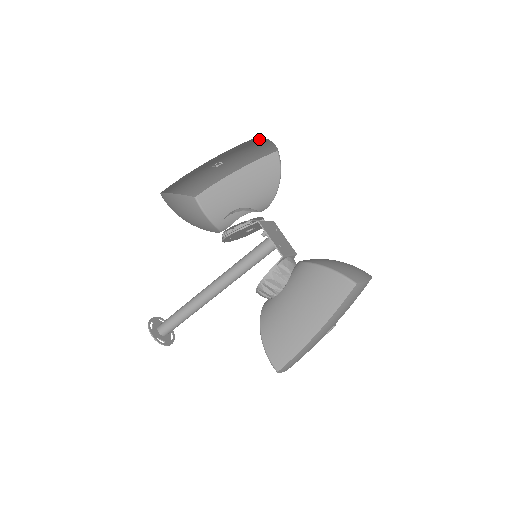
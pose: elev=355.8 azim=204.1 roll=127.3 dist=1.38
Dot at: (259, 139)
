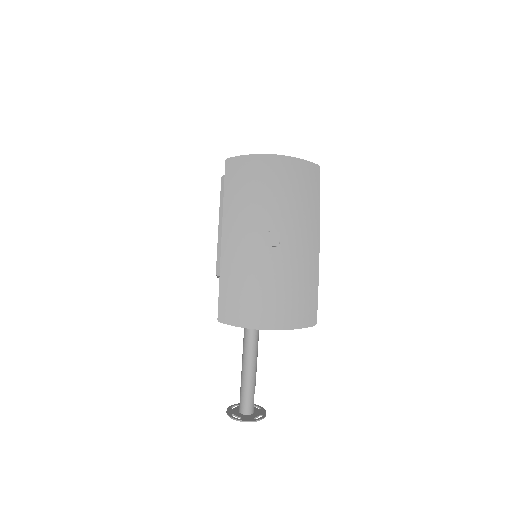
Dot at: occluded
